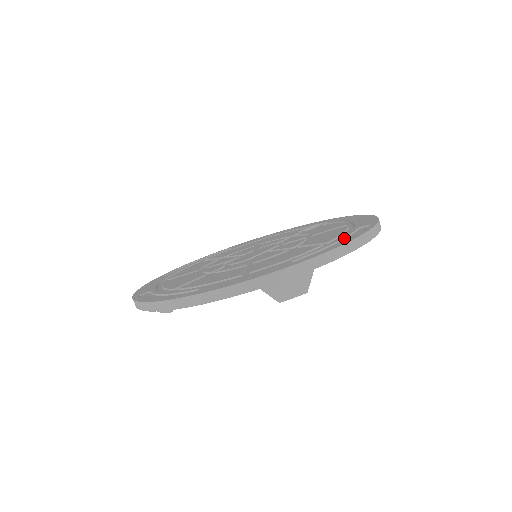
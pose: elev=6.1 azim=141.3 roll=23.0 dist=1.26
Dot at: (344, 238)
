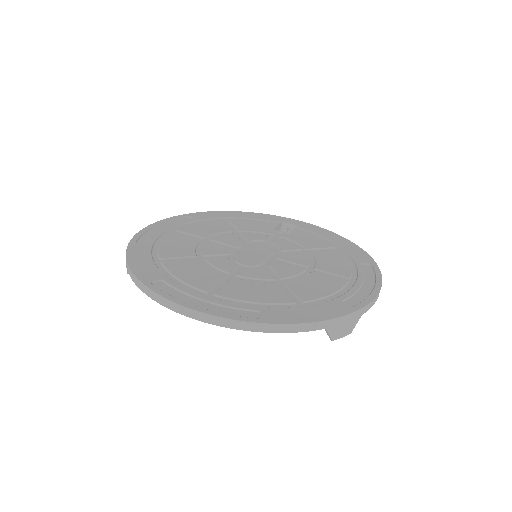
Dot at: (364, 279)
